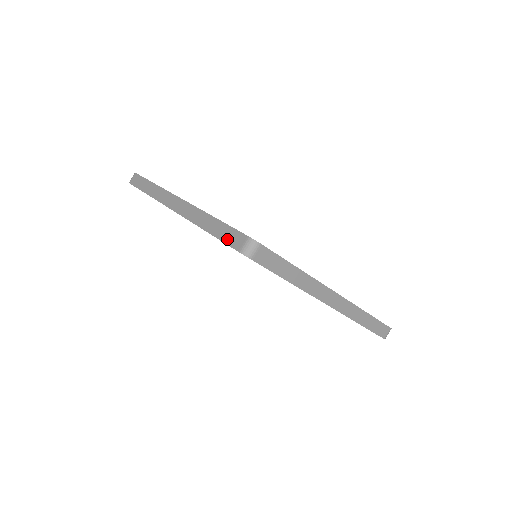
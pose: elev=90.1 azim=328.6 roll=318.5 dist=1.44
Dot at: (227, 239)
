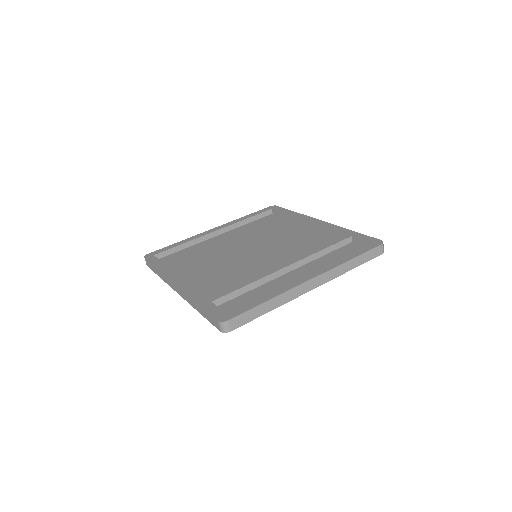
Dot at: (211, 321)
